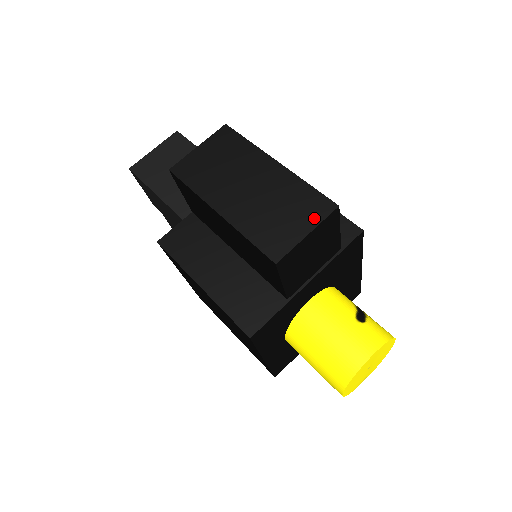
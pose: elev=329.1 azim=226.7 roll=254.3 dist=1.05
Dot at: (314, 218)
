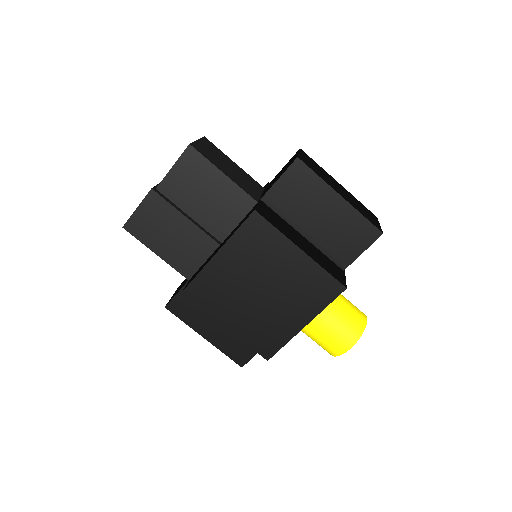
Dot at: (375, 218)
